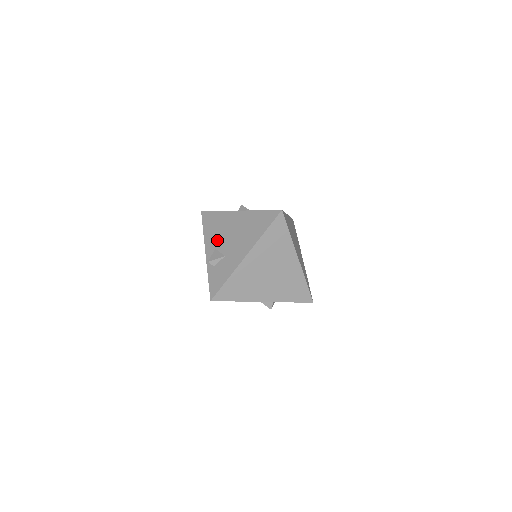
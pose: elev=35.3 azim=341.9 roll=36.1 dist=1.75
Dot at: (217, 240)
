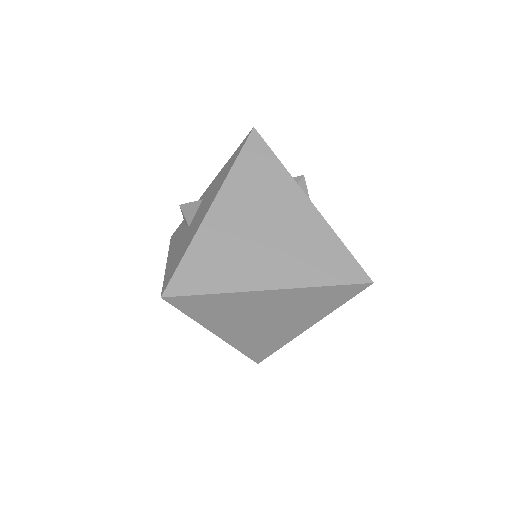
Dot at: occluded
